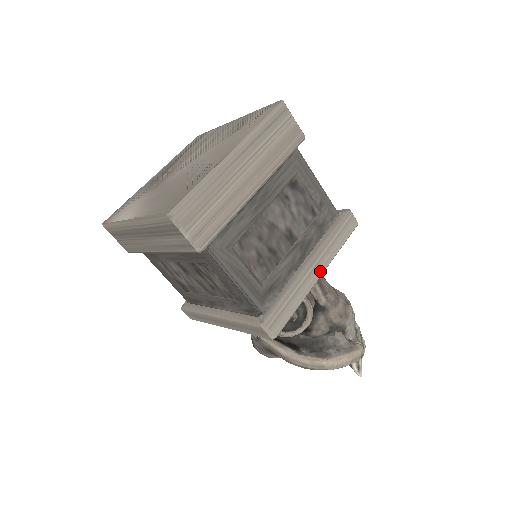
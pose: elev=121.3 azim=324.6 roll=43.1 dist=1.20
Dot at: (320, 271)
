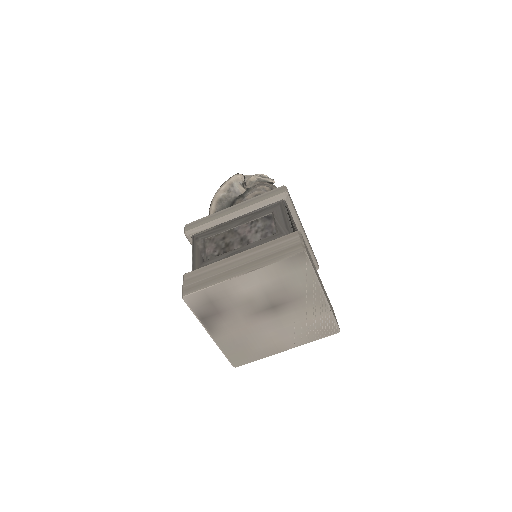
Dot at: occluded
